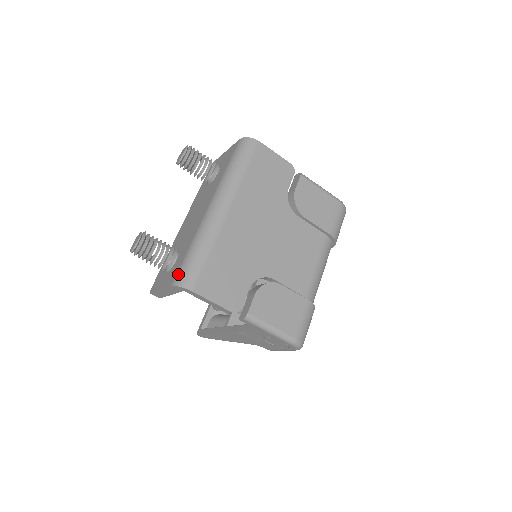
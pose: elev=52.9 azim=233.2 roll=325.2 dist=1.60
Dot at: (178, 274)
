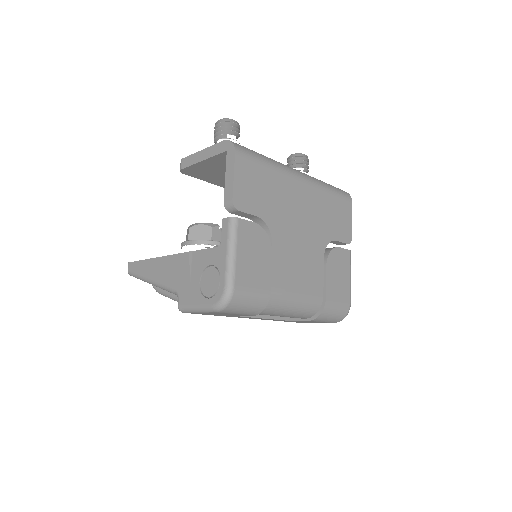
Dot at: occluded
